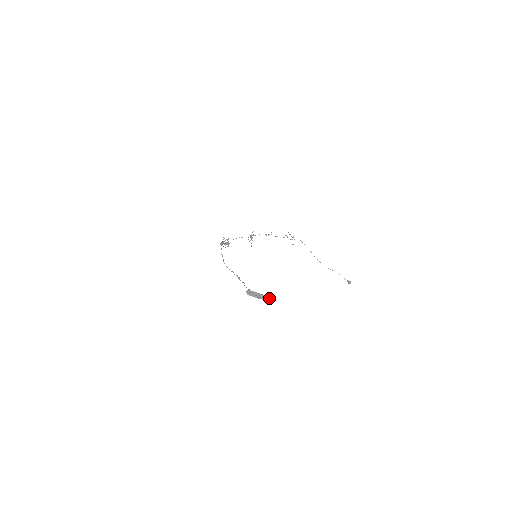
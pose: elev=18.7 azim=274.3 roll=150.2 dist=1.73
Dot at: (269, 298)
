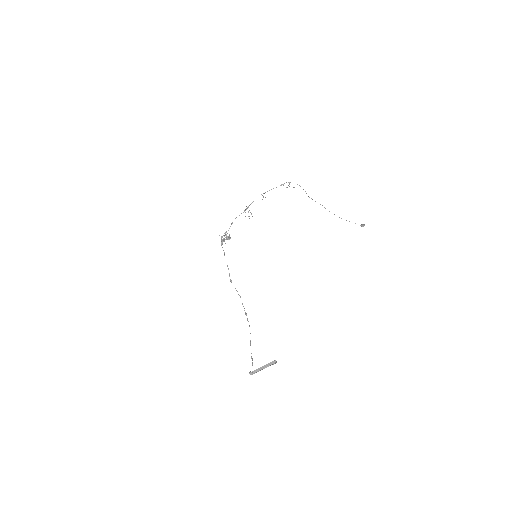
Dot at: (273, 362)
